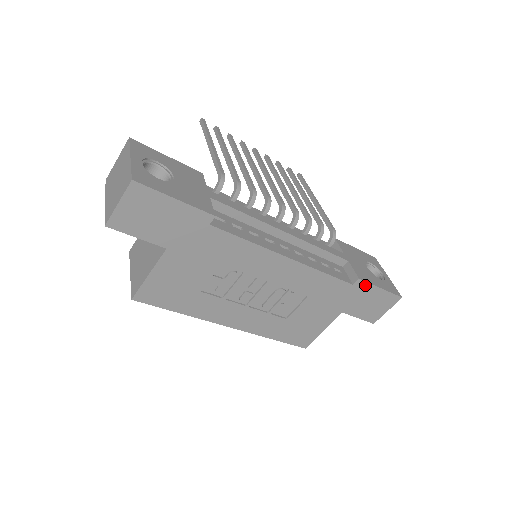
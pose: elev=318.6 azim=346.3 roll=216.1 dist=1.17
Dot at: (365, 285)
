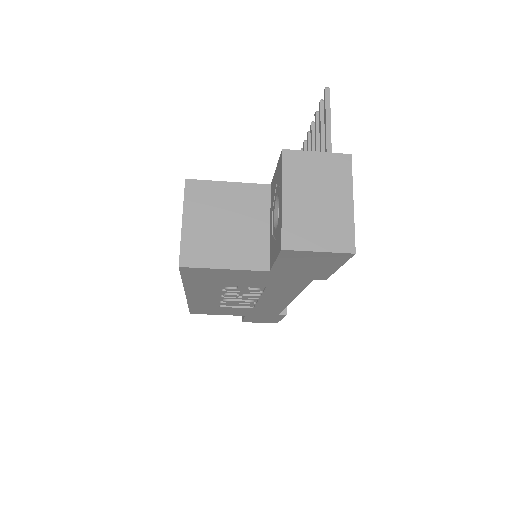
Dot at: (281, 316)
